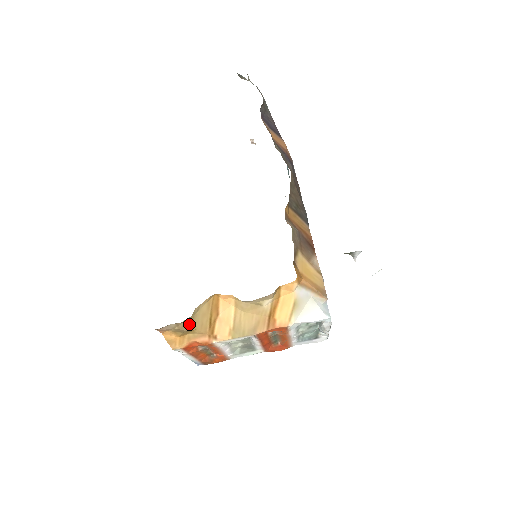
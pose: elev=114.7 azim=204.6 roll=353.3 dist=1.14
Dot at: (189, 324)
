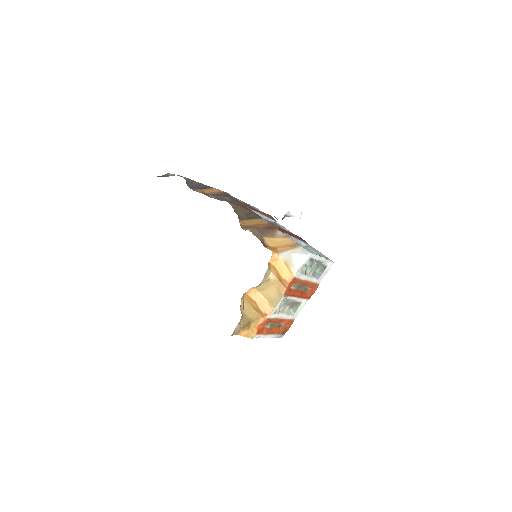
Dot at: (245, 319)
